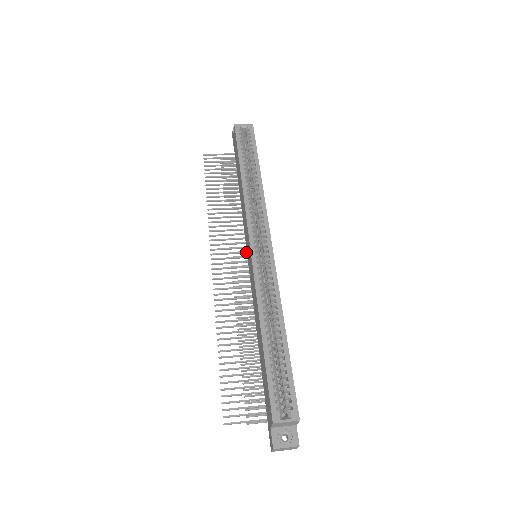
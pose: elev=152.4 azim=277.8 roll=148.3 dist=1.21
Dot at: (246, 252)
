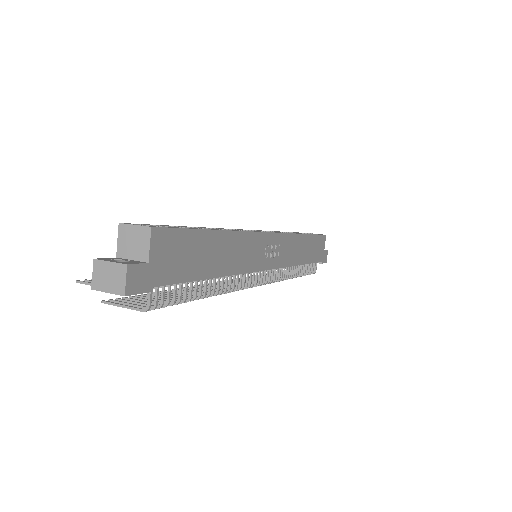
Dot at: occluded
